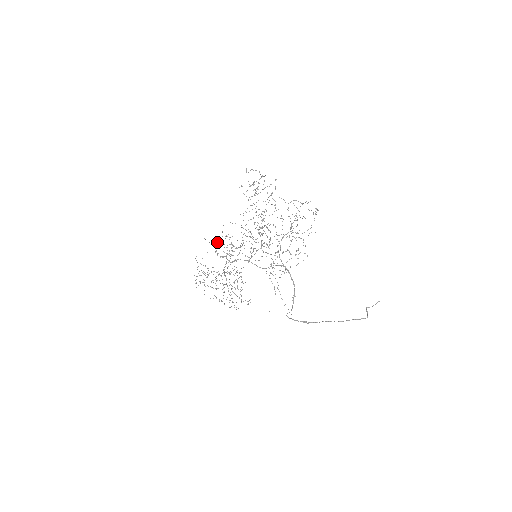
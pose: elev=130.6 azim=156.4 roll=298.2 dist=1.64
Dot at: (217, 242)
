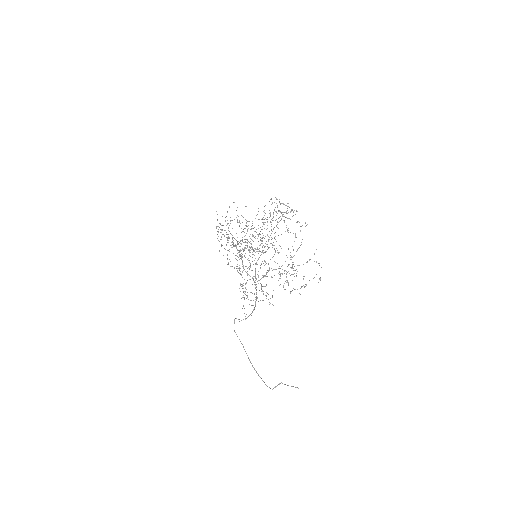
Dot at: occluded
